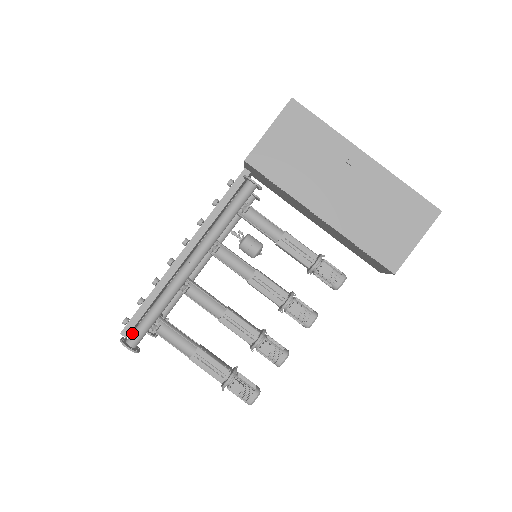
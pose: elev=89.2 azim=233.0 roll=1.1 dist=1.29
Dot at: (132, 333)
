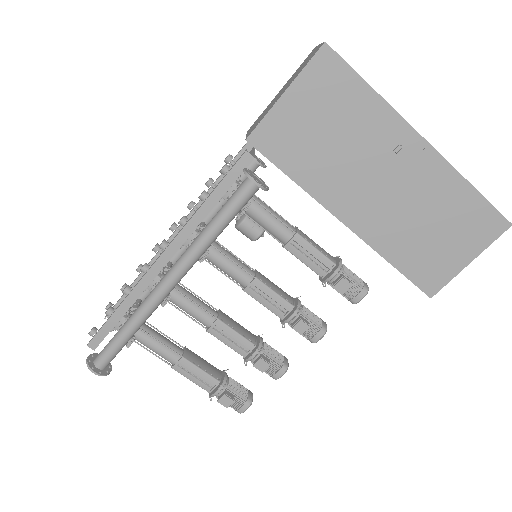
Dot at: (100, 354)
